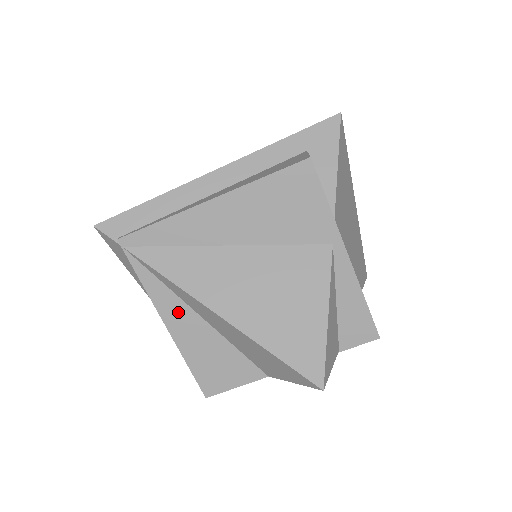
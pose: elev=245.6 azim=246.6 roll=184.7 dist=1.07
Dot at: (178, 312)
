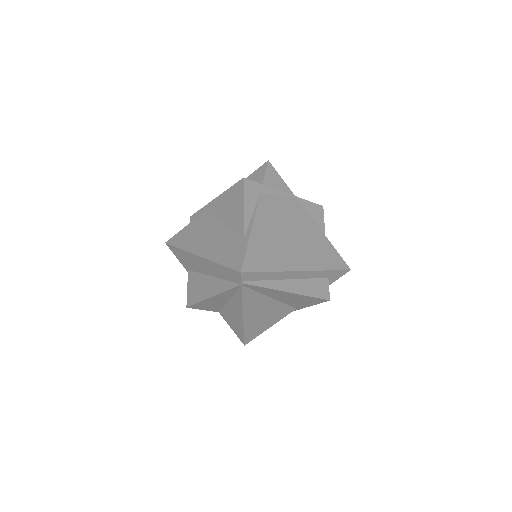
Dot at: (224, 297)
